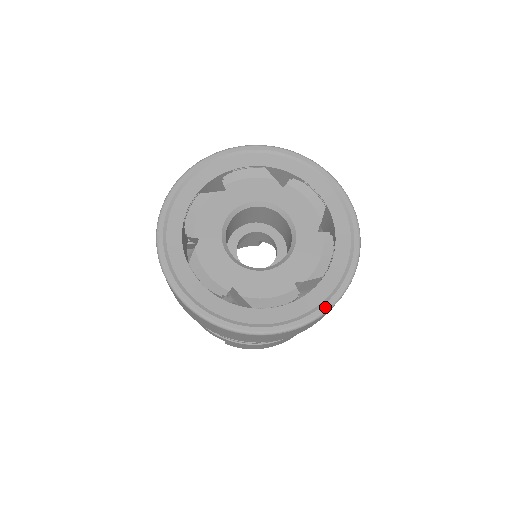
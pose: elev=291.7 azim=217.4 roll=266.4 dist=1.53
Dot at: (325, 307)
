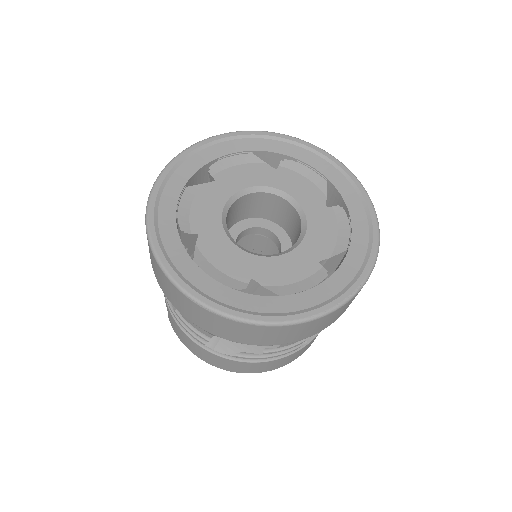
Dot at: (253, 317)
